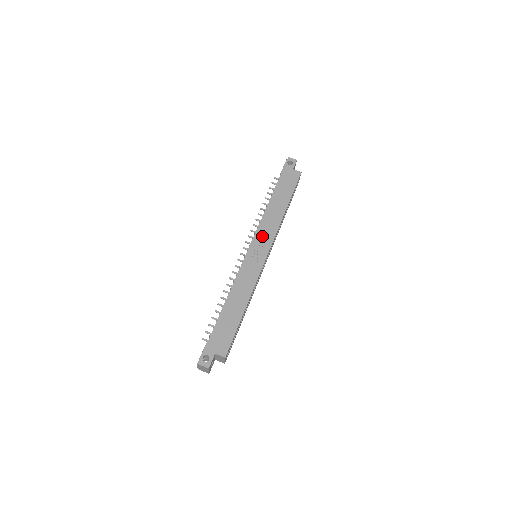
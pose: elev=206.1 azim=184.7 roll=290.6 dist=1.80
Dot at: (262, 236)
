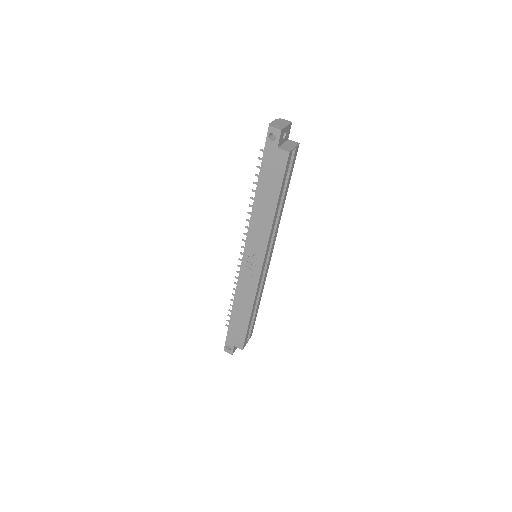
Dot at: (253, 246)
